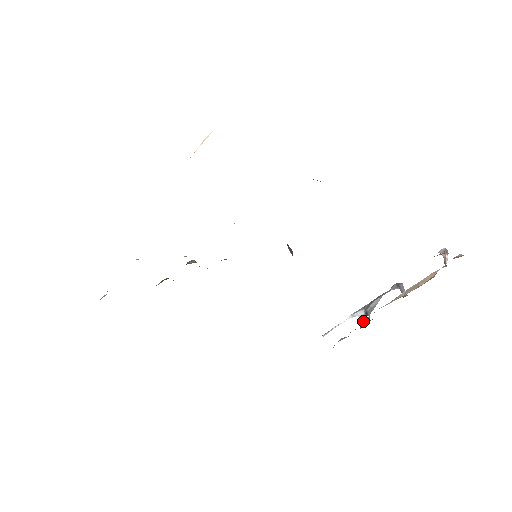
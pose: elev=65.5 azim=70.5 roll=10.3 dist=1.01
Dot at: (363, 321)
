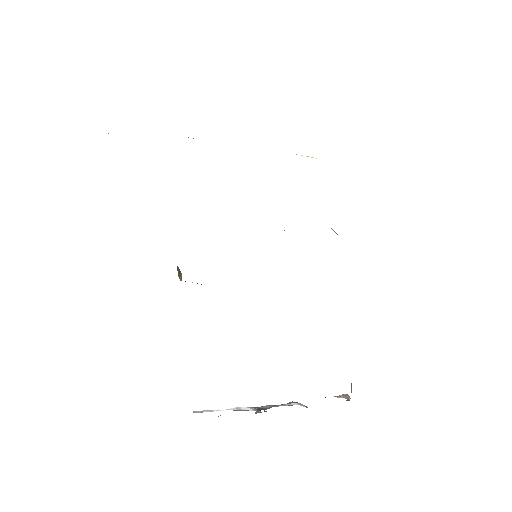
Dot at: (257, 411)
